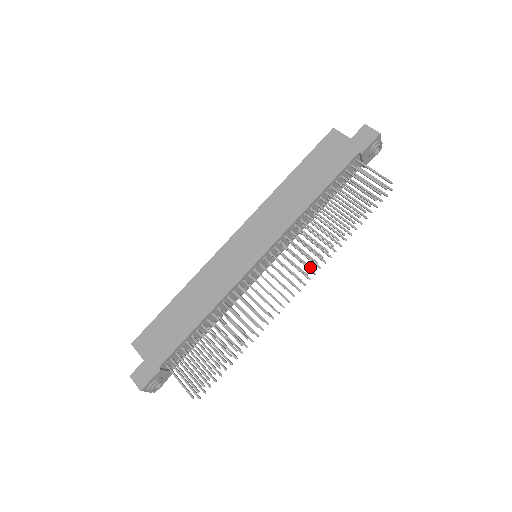
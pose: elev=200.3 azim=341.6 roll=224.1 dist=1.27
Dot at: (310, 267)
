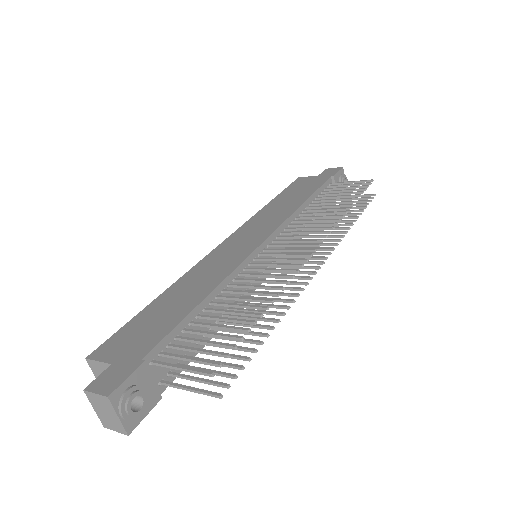
Dot at: (327, 231)
